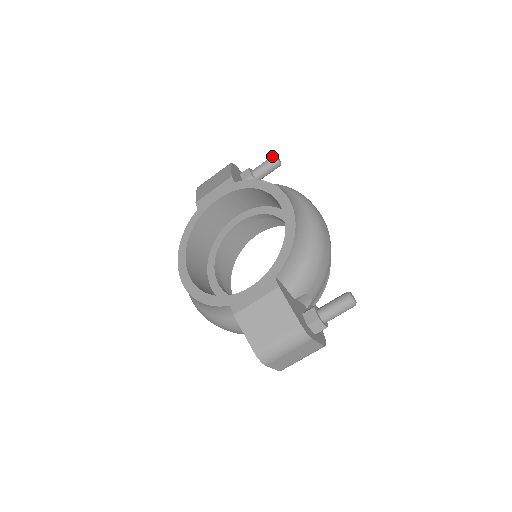
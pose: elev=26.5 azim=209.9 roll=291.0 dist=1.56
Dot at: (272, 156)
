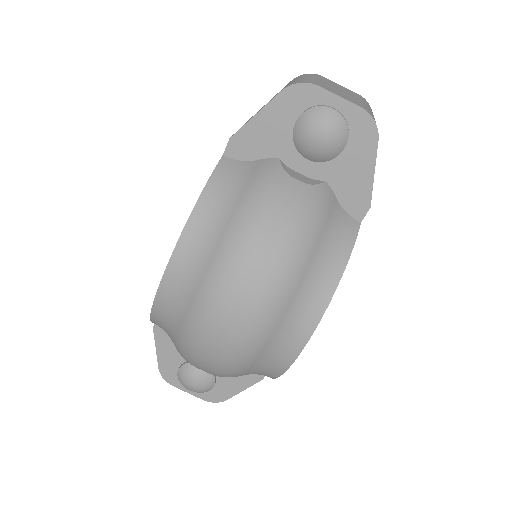
Dot at: occluded
